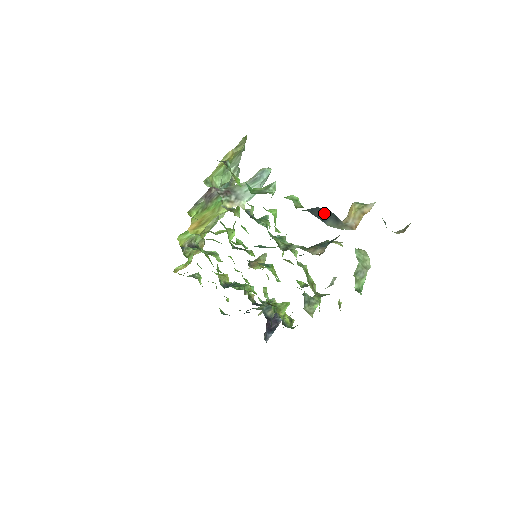
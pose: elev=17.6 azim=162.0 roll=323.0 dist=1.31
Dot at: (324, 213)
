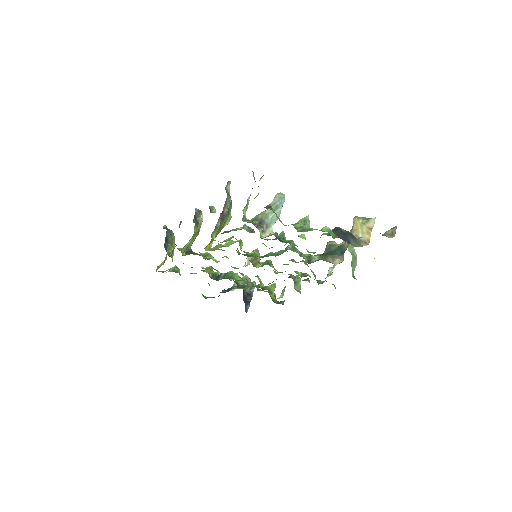
Dot at: (344, 234)
